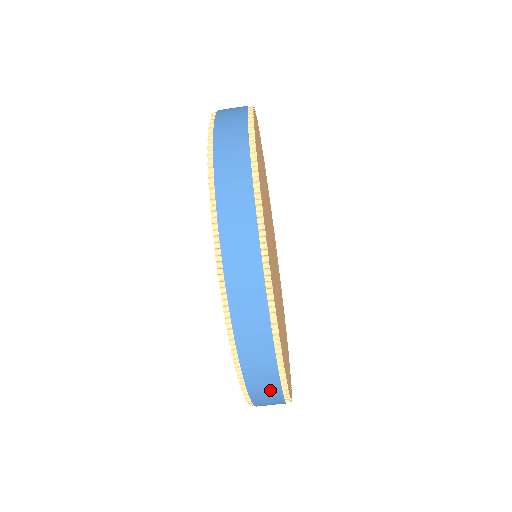
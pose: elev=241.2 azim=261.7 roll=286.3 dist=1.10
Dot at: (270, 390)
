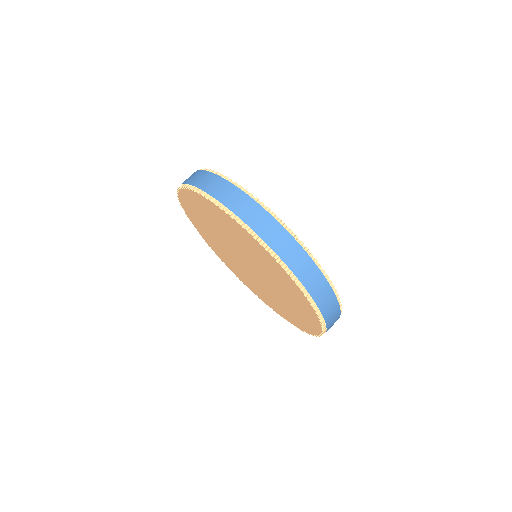
Dot at: (224, 187)
